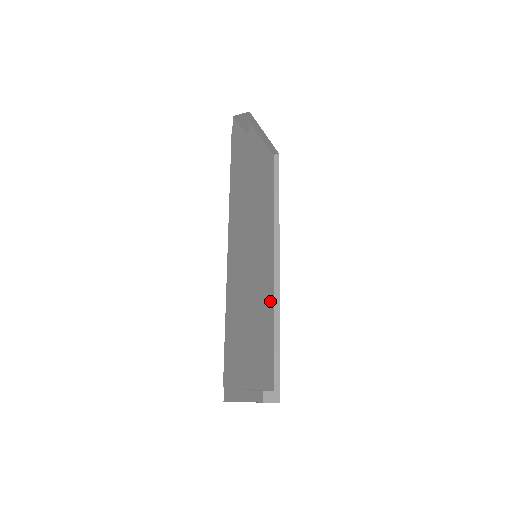
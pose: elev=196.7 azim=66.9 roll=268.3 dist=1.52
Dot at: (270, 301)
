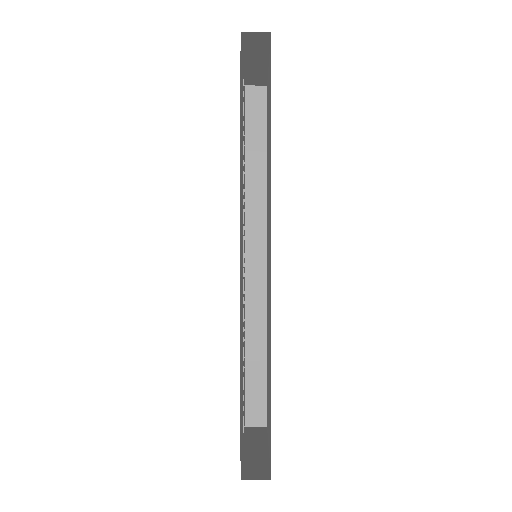
Dot at: occluded
